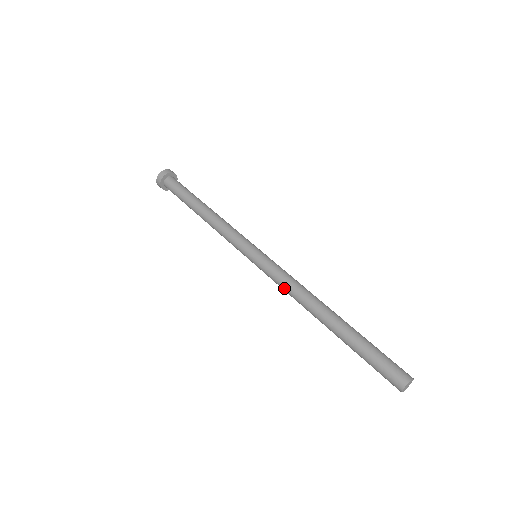
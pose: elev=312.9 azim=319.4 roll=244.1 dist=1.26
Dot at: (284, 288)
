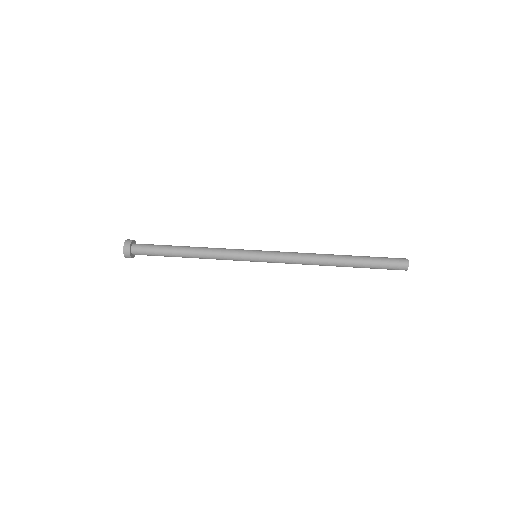
Dot at: (295, 262)
